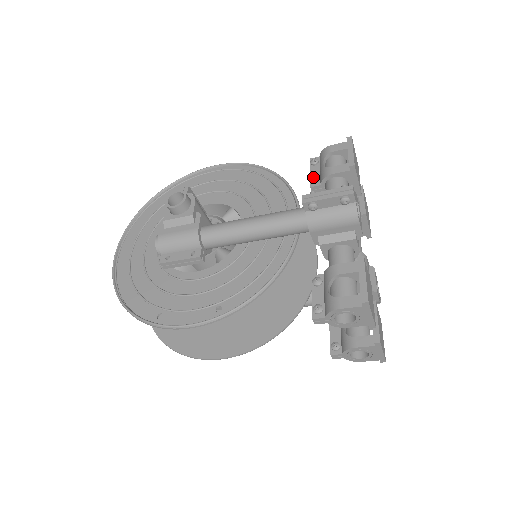
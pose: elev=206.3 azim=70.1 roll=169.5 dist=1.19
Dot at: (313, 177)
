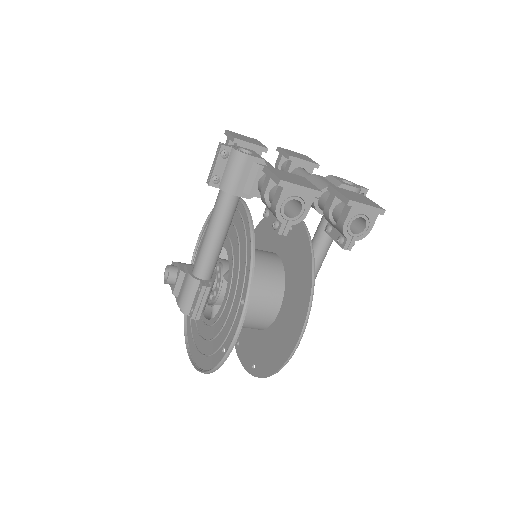
Dot at: occluded
